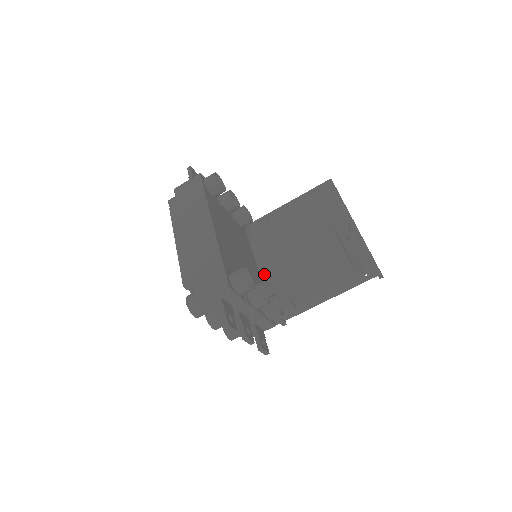
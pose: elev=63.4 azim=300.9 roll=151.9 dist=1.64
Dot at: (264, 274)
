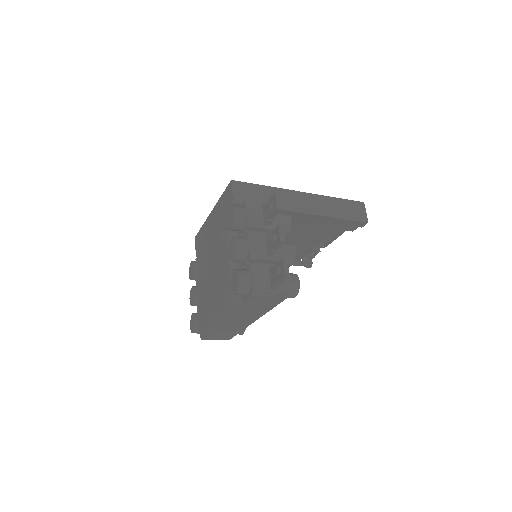
Dot at: occluded
